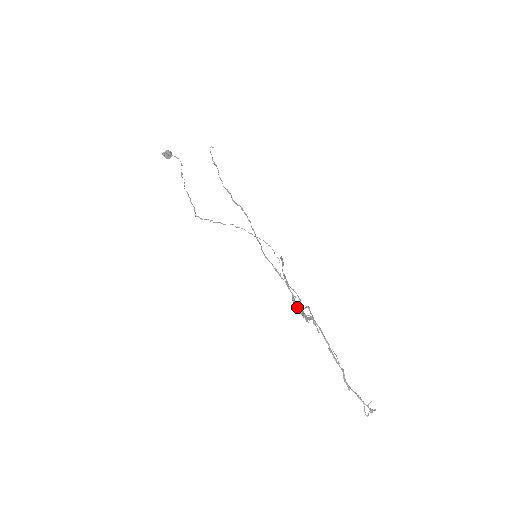
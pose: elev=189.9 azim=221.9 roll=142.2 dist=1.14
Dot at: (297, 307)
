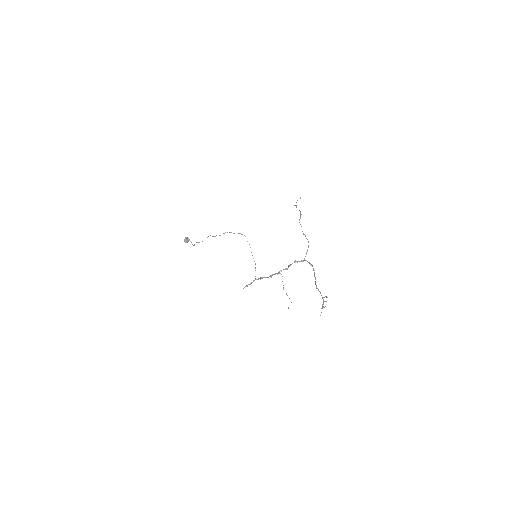
Dot at: (278, 273)
